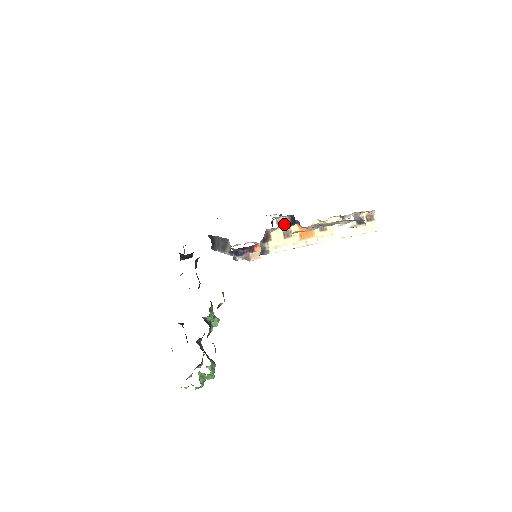
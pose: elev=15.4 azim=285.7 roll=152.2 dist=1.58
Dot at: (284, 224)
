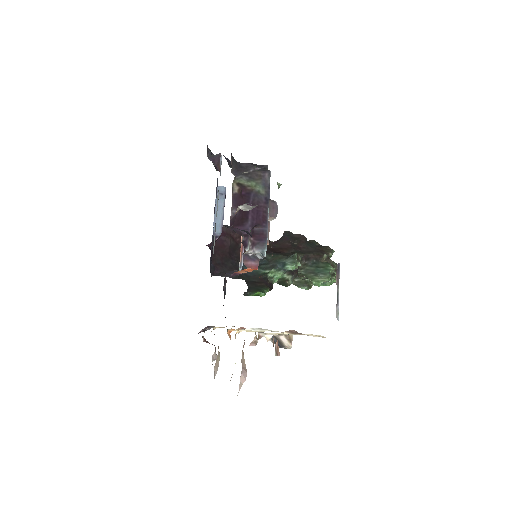
Dot at: occluded
